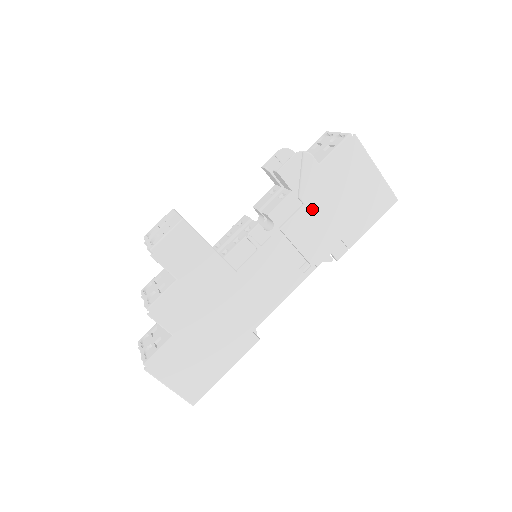
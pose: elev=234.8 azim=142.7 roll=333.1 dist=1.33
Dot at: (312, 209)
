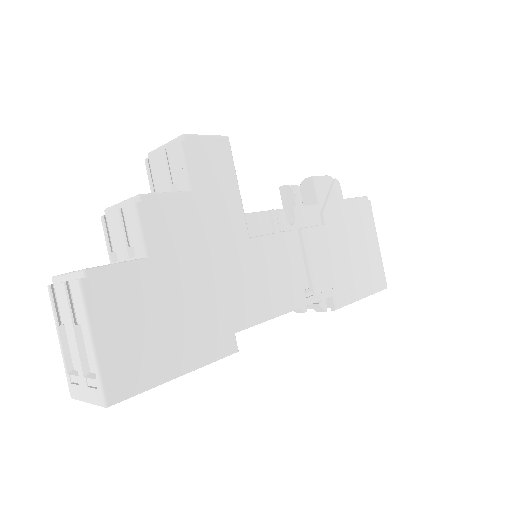
Dot at: (329, 234)
